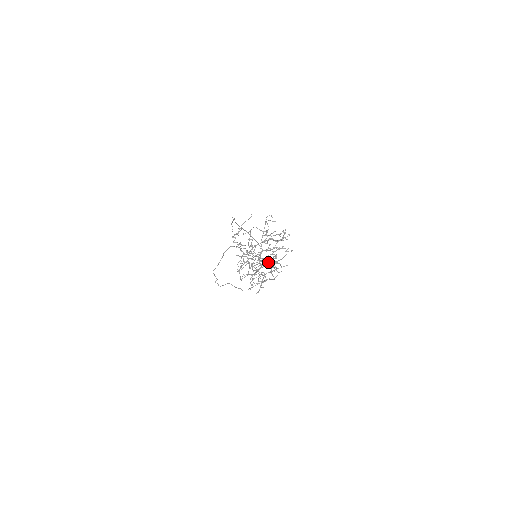
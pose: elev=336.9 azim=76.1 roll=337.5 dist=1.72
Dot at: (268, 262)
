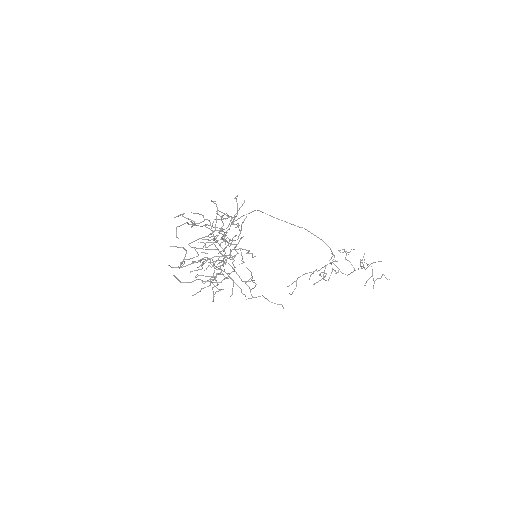
Dot at: (335, 271)
